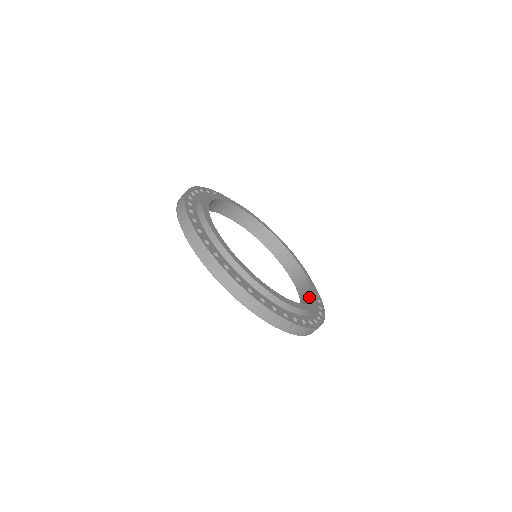
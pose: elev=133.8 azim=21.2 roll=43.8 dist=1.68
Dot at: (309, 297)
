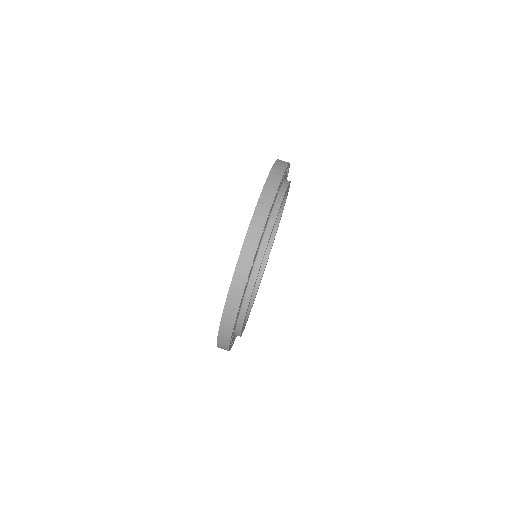
Dot at: (251, 300)
